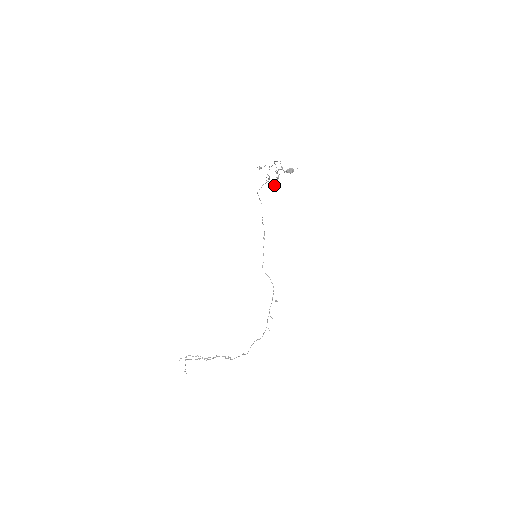
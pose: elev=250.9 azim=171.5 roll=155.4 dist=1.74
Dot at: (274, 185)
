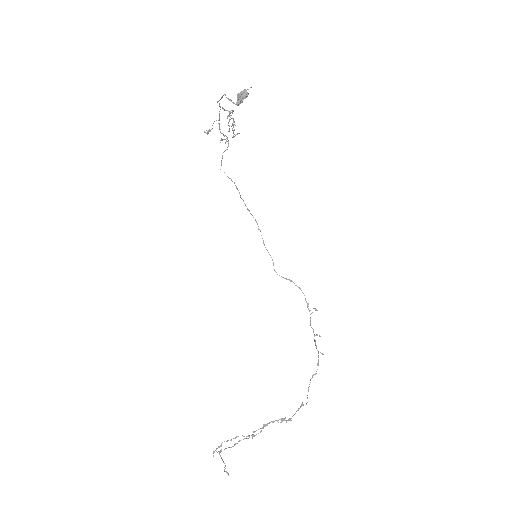
Dot at: occluded
